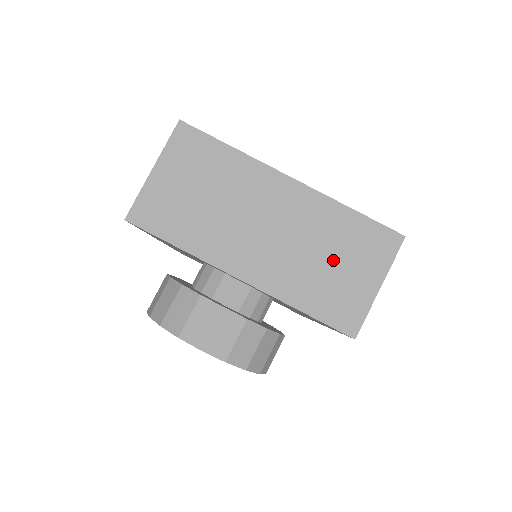
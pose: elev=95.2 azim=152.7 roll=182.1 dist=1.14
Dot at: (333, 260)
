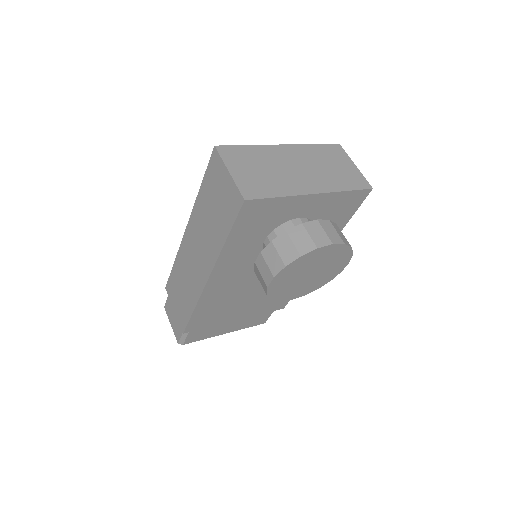
Dot at: (332, 165)
